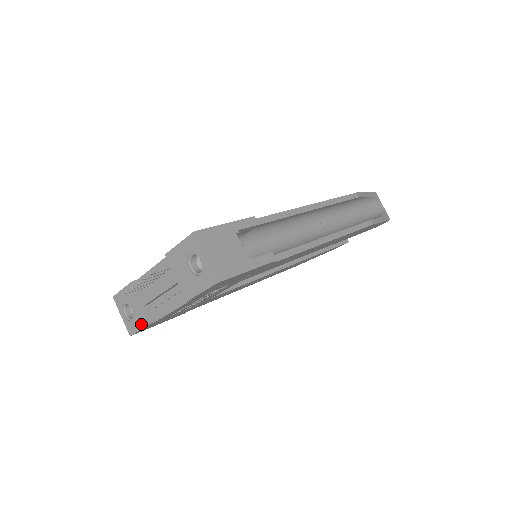
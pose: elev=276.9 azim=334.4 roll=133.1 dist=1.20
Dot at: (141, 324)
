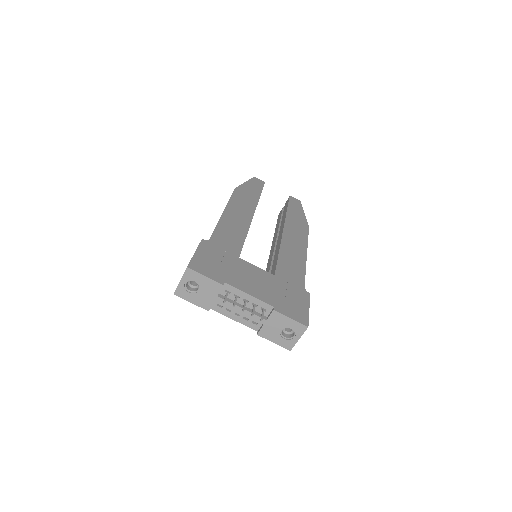
Dot at: (198, 303)
